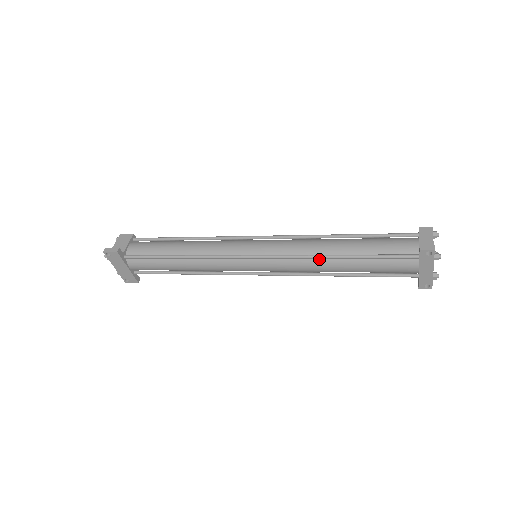
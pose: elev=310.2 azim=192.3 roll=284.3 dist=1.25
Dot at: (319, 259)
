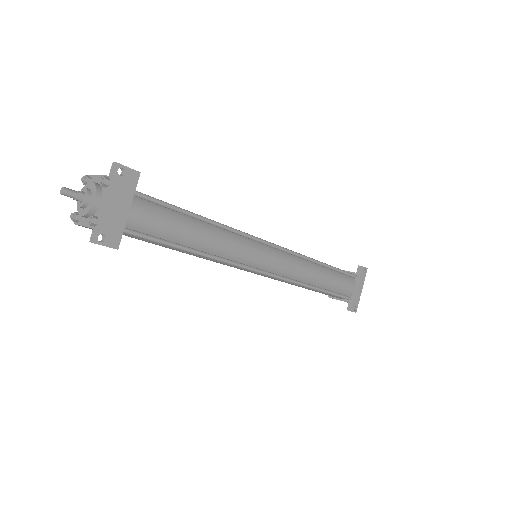
Dot at: (311, 264)
